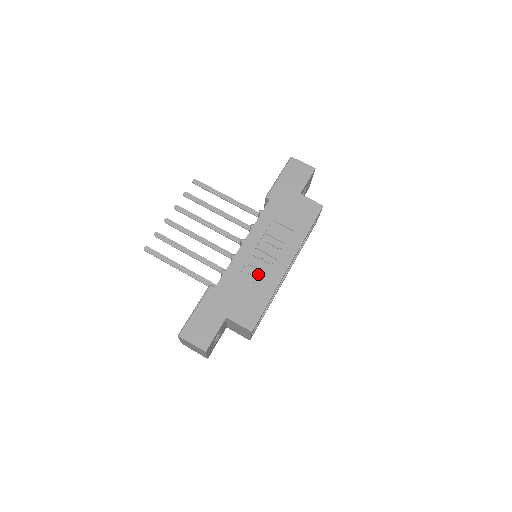
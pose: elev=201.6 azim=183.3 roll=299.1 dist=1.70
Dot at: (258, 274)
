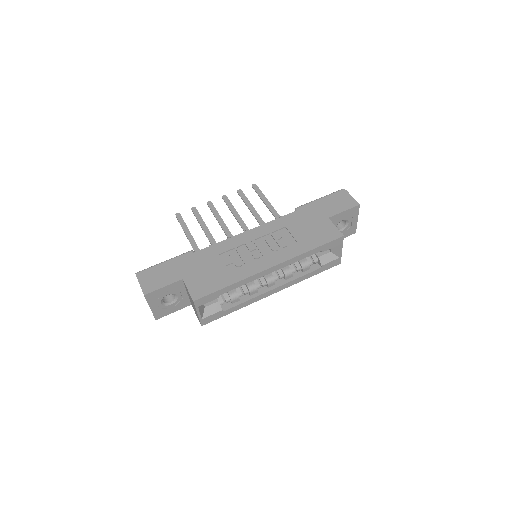
Dot at: (237, 260)
